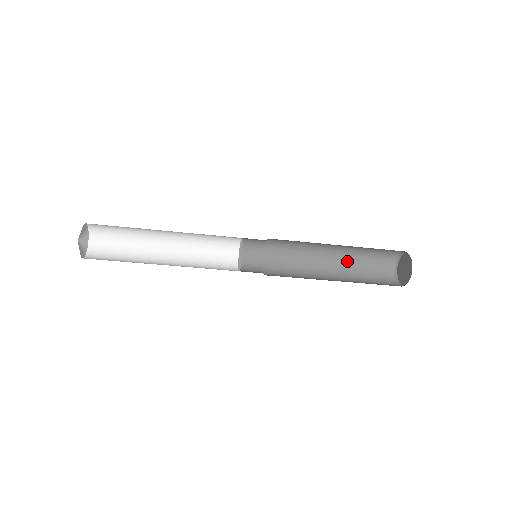
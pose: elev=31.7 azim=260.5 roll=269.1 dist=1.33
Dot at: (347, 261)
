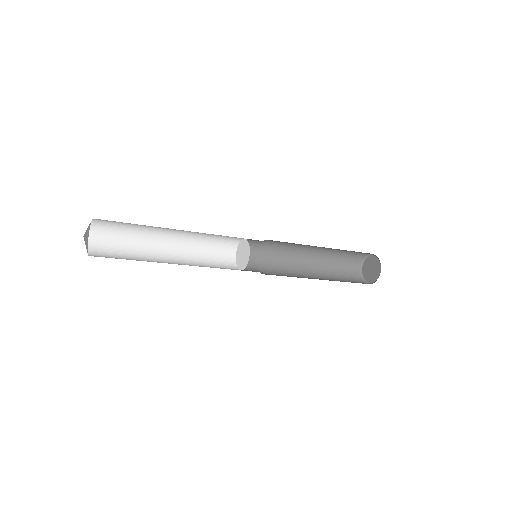
Dot at: (325, 261)
